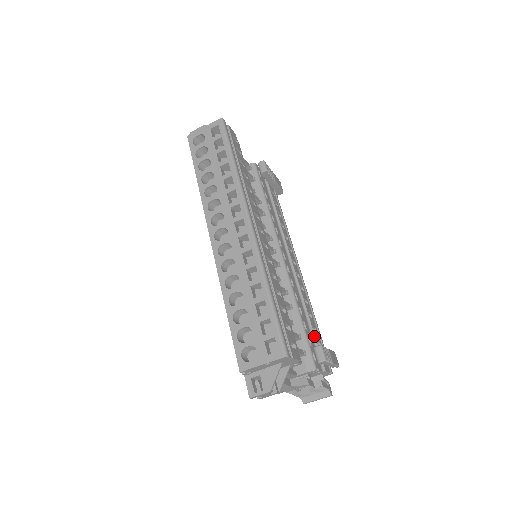
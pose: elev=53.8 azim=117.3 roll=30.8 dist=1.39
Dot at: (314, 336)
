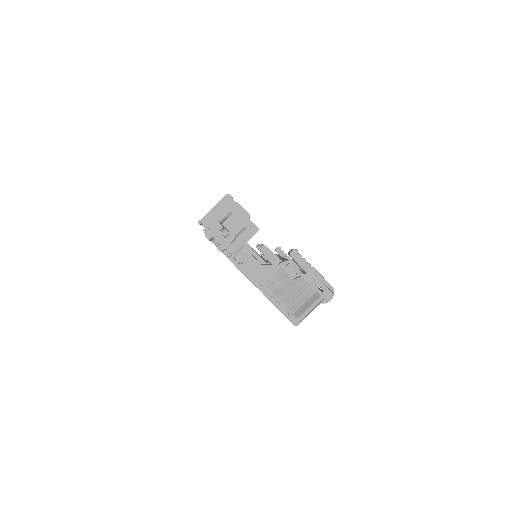
Dot at: (301, 271)
